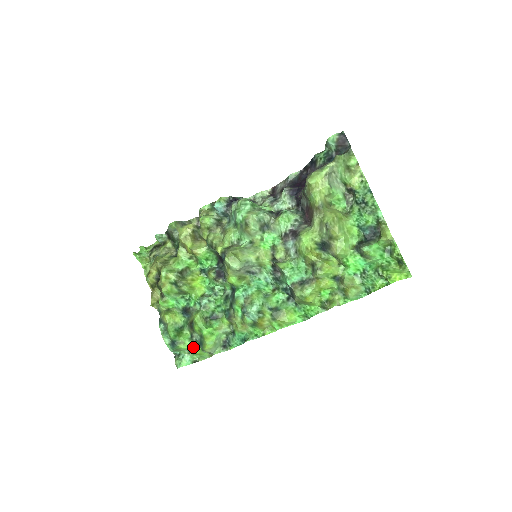
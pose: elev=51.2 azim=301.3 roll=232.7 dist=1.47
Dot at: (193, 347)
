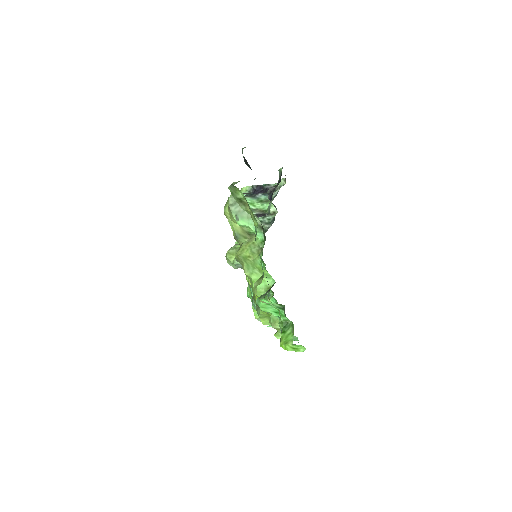
Dot at: occluded
